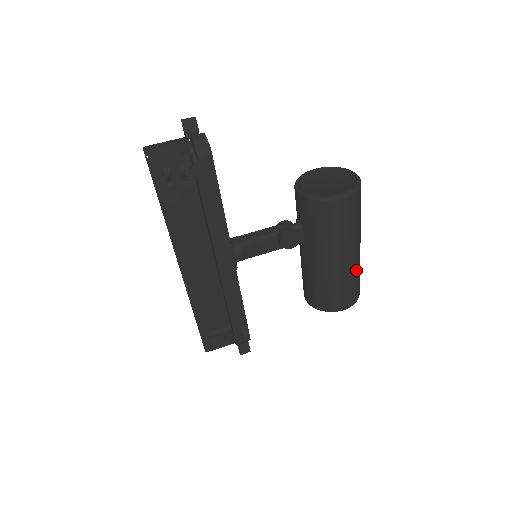
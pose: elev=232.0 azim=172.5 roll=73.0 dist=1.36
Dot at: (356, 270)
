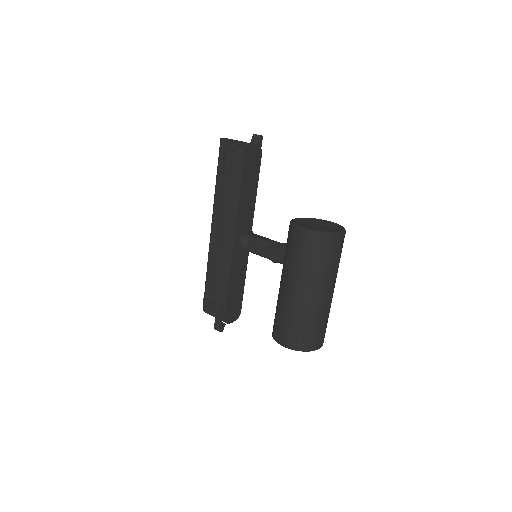
Dot at: (305, 314)
